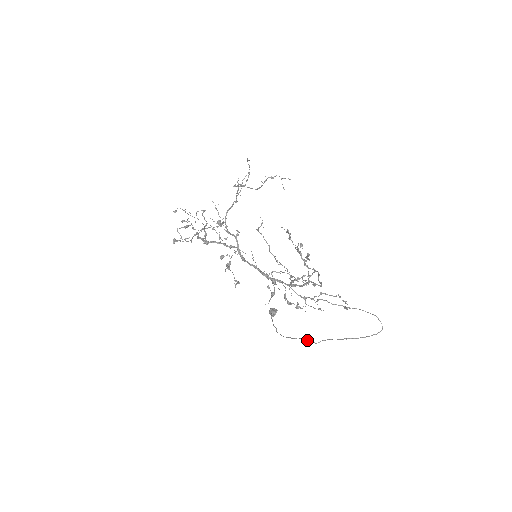
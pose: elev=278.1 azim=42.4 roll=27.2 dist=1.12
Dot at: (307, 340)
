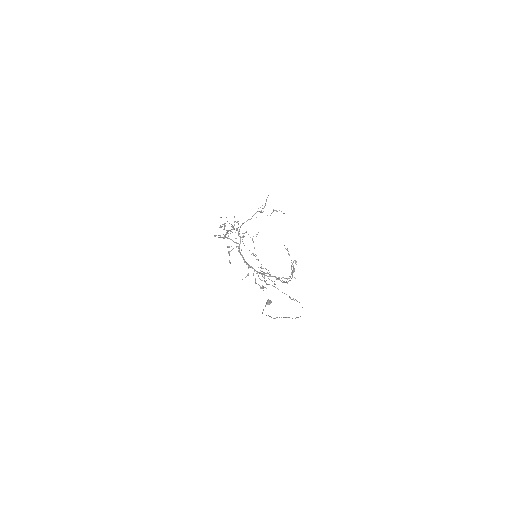
Dot at: (271, 317)
